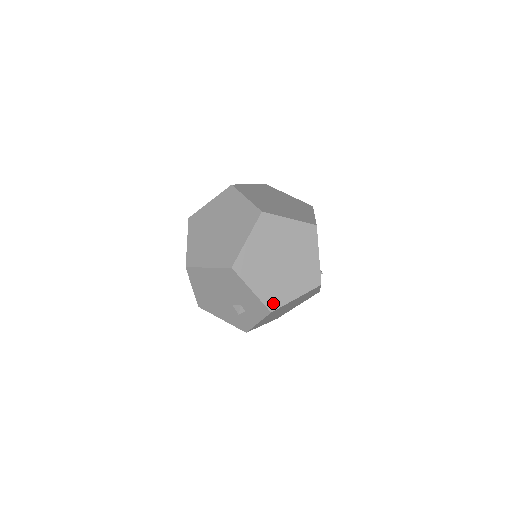
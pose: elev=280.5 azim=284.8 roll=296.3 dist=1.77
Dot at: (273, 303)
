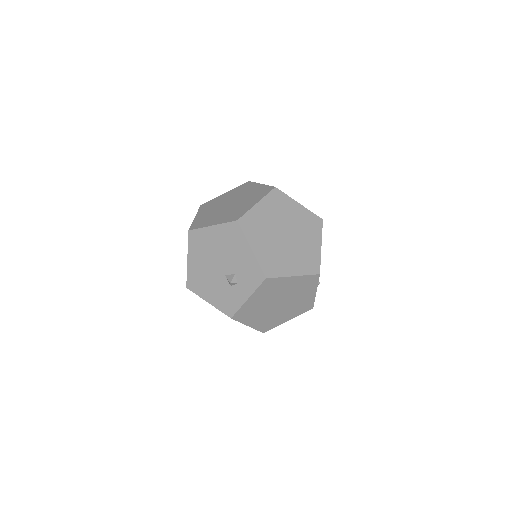
Dot at: (270, 270)
